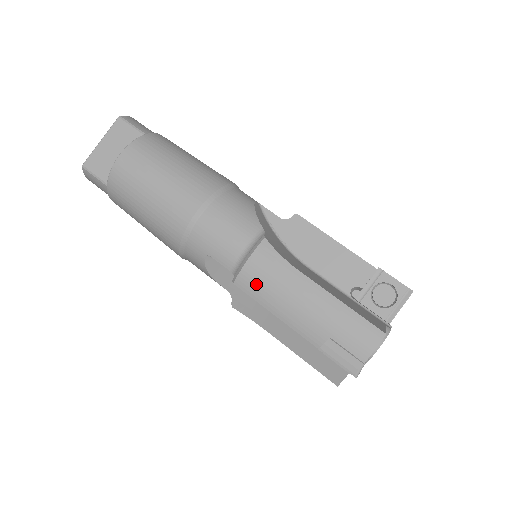
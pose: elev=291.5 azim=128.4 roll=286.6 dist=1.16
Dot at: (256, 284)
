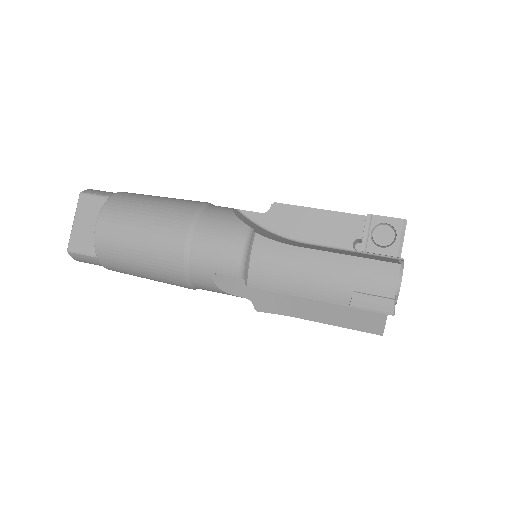
Dot at: (267, 277)
